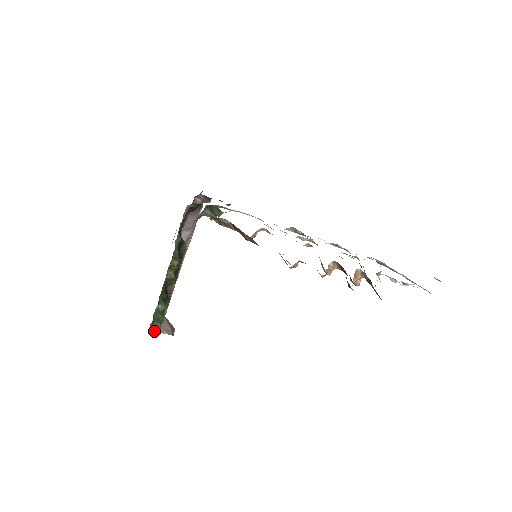
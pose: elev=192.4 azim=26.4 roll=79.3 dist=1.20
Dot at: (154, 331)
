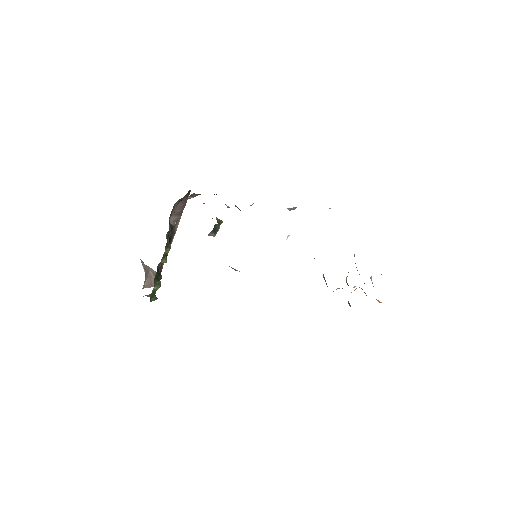
Dot at: (143, 288)
